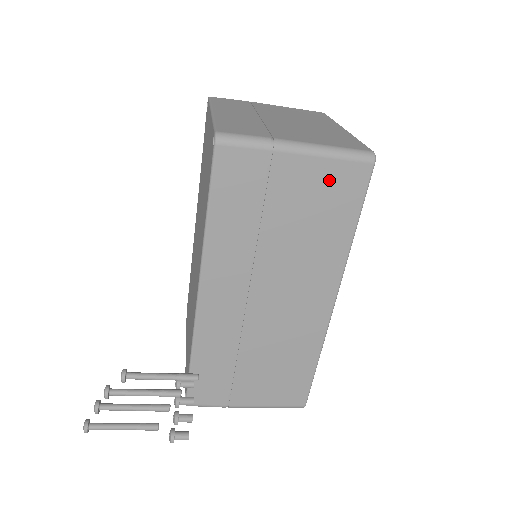
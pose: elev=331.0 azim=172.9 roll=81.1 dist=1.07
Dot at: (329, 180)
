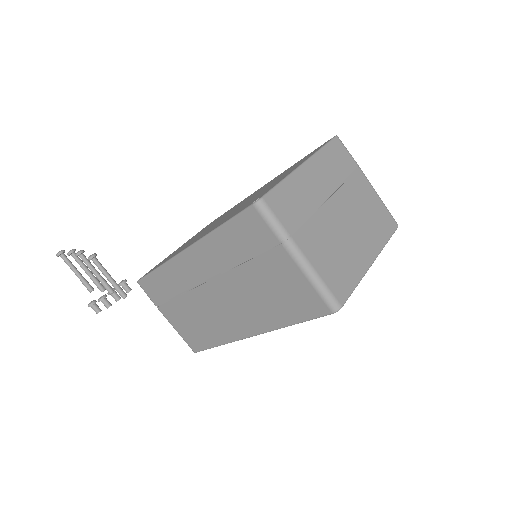
Dot at: (300, 290)
